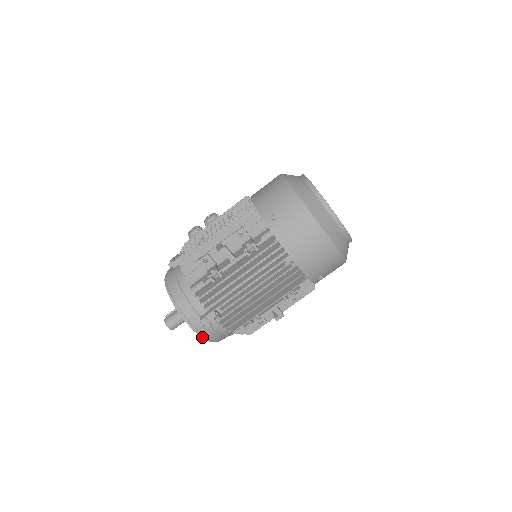
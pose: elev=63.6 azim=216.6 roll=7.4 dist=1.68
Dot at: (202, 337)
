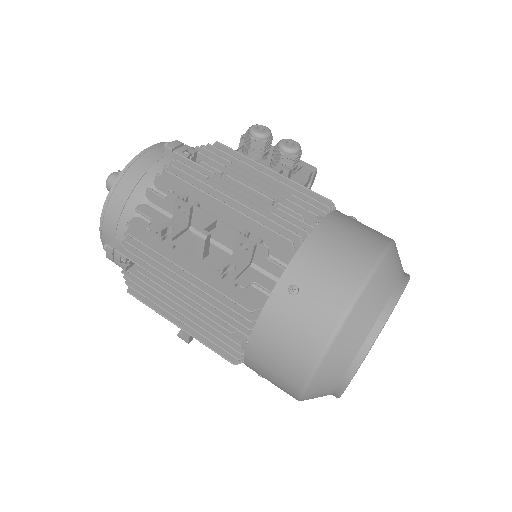
Dot at: occluded
